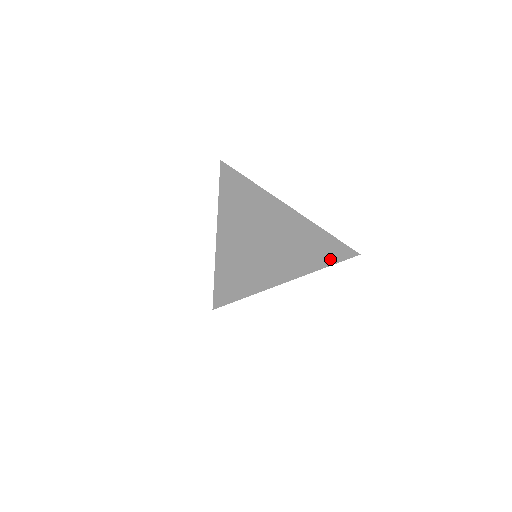
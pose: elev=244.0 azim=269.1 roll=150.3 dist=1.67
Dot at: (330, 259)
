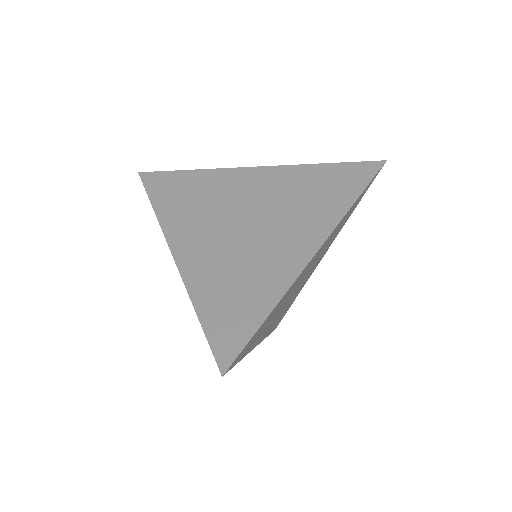
Dot at: (349, 194)
